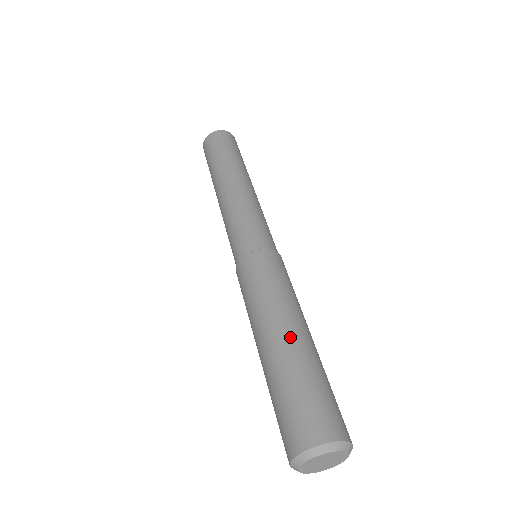
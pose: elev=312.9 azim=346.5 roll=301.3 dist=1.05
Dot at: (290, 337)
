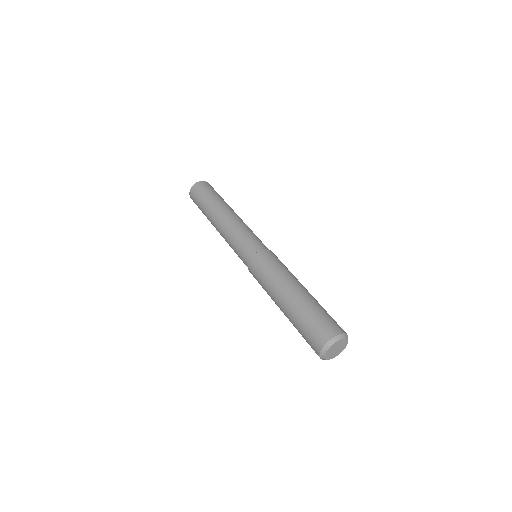
Dot at: (301, 291)
